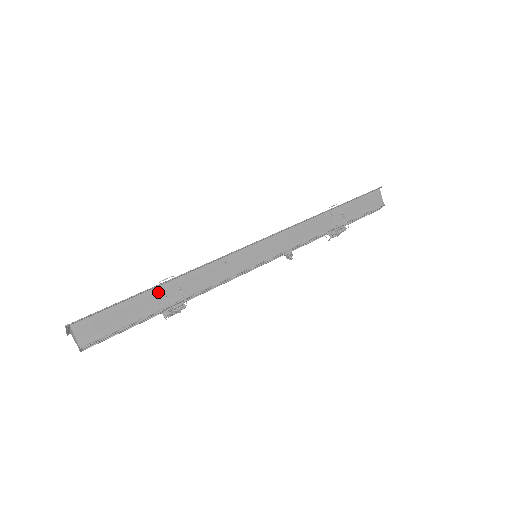
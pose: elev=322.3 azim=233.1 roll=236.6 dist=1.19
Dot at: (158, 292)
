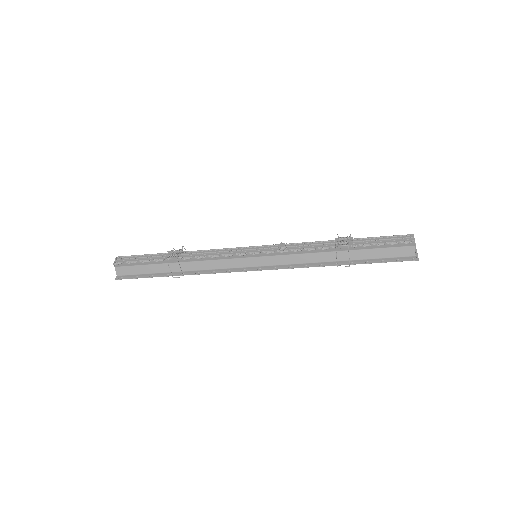
Dot at: occluded
